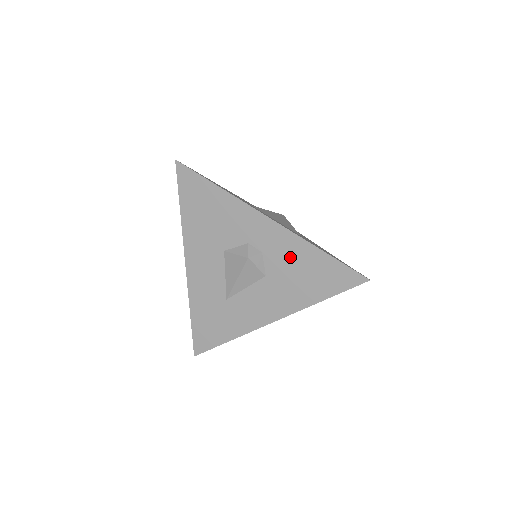
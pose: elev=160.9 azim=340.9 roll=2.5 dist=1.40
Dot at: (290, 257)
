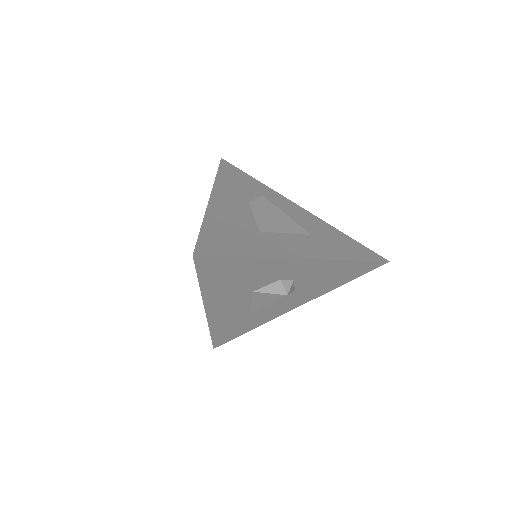
Dot at: (322, 273)
